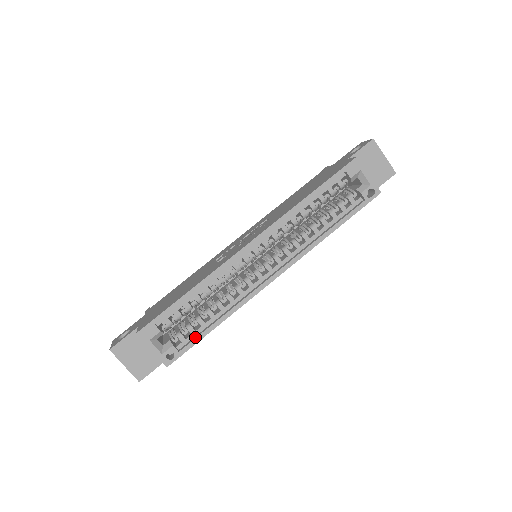
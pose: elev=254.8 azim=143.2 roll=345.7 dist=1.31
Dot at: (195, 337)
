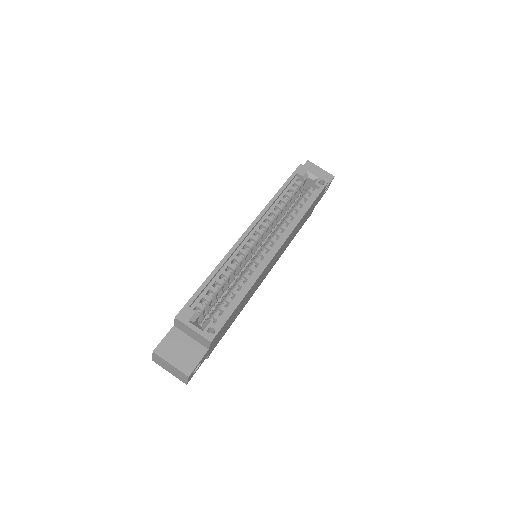
Dot at: (228, 311)
